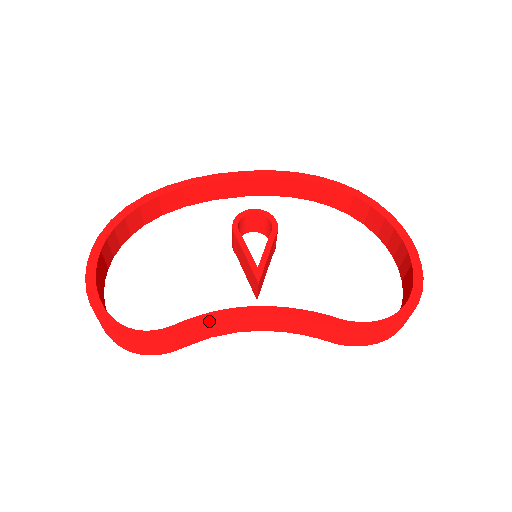
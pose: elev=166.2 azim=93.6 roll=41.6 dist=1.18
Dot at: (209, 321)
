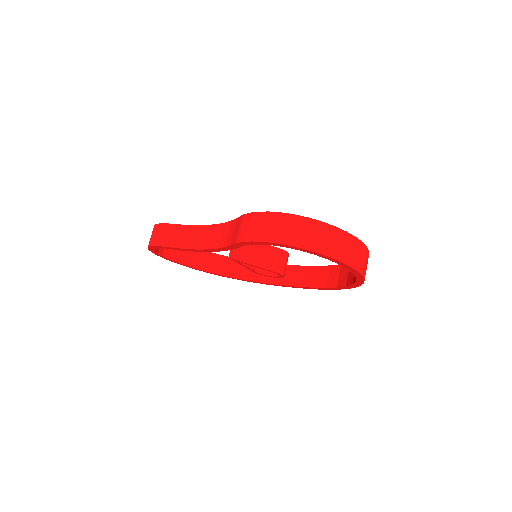
Dot at: (191, 225)
